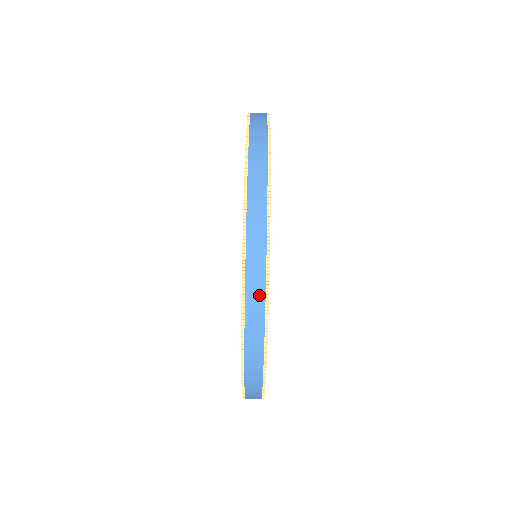
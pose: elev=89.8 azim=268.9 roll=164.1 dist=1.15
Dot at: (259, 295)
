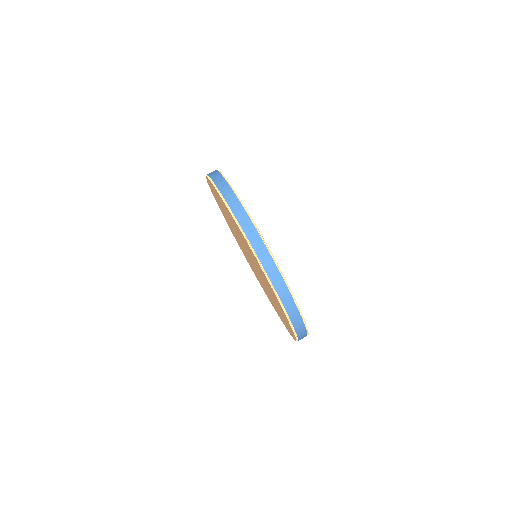
Dot at: (249, 224)
